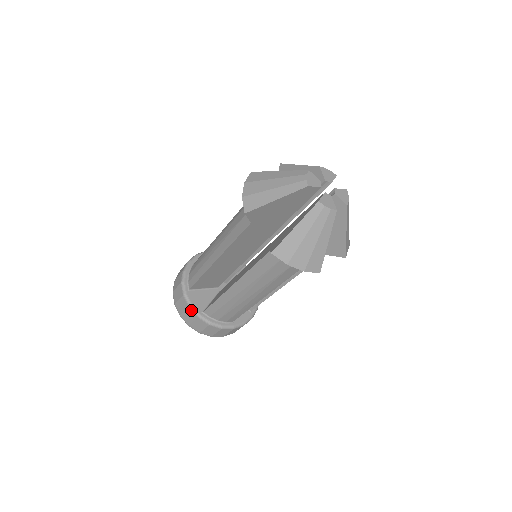
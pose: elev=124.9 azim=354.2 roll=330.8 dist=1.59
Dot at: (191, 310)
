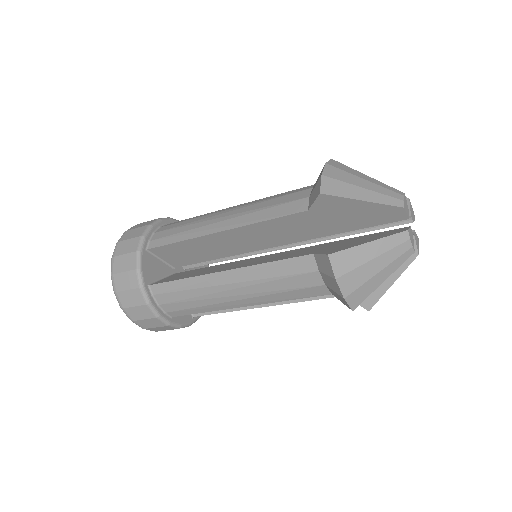
Dot at: (136, 274)
